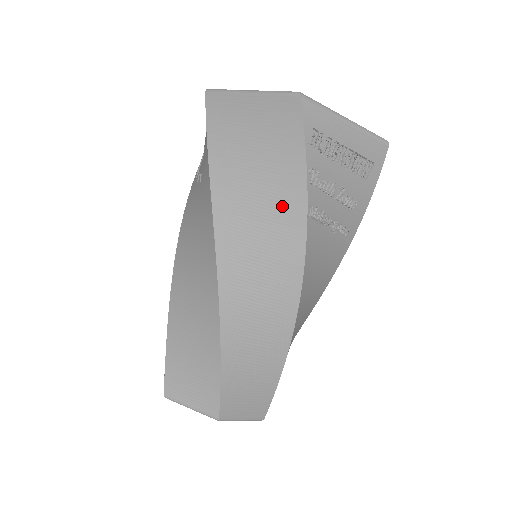
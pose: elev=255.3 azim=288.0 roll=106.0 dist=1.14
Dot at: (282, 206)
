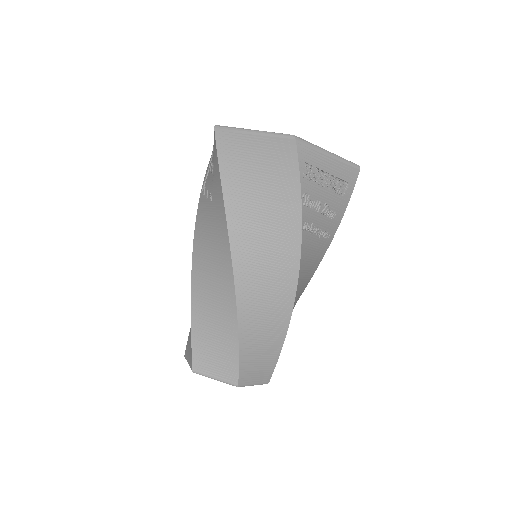
Dot at: (282, 222)
